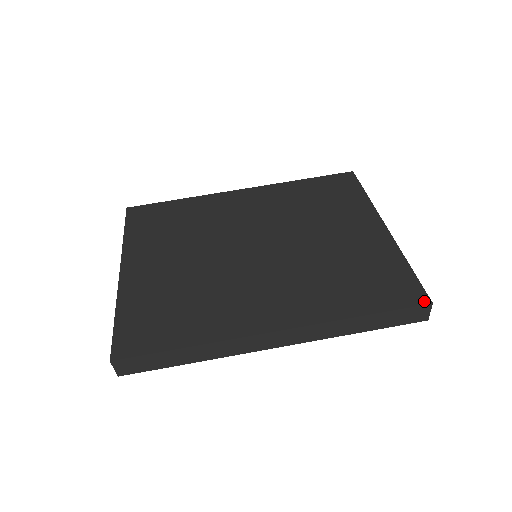
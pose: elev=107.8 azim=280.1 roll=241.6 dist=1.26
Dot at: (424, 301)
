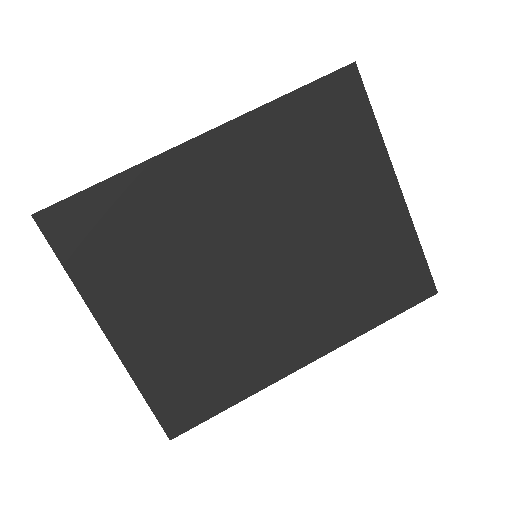
Dot at: (431, 293)
